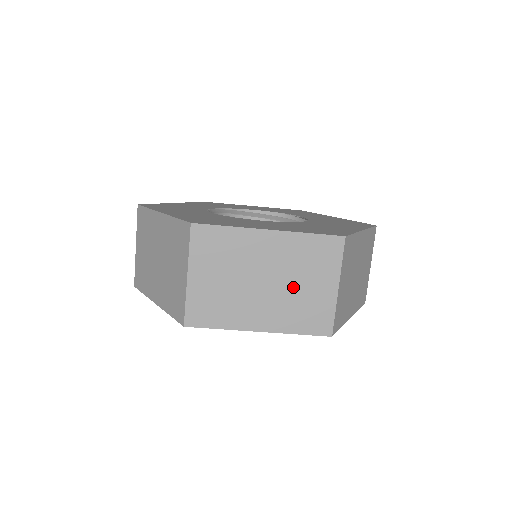
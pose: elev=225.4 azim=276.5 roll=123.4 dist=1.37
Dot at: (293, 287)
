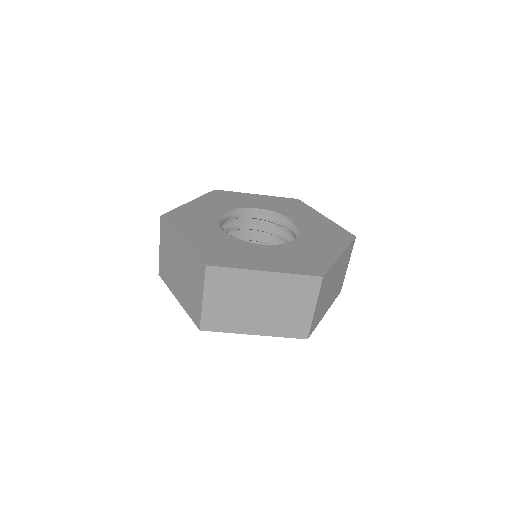
Dot at: (281, 308)
